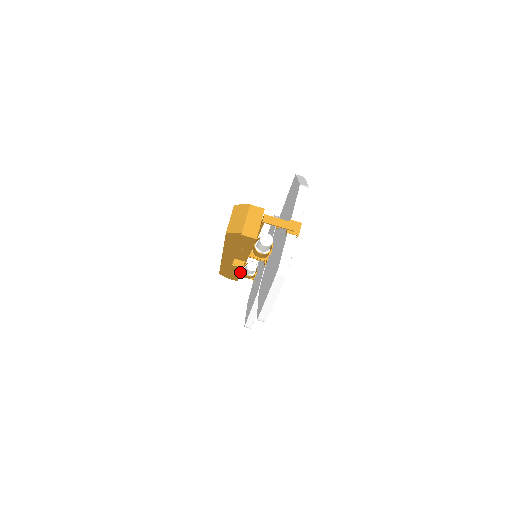
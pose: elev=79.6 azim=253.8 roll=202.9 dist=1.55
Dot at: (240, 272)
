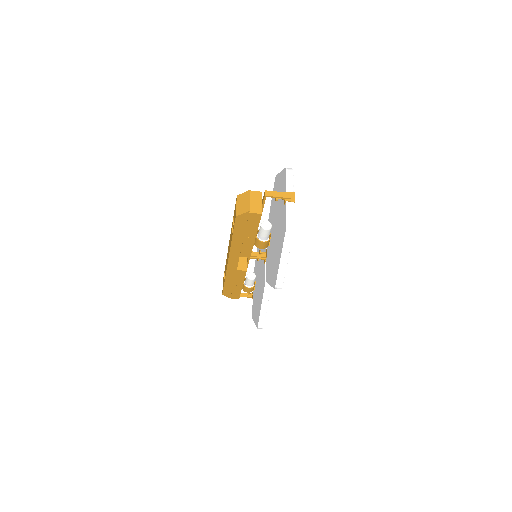
Dot at: (243, 280)
